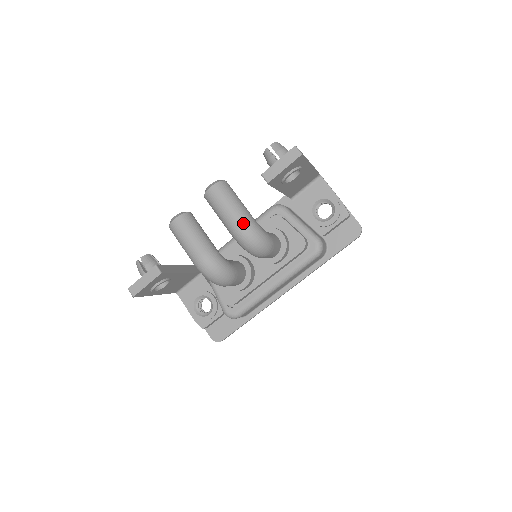
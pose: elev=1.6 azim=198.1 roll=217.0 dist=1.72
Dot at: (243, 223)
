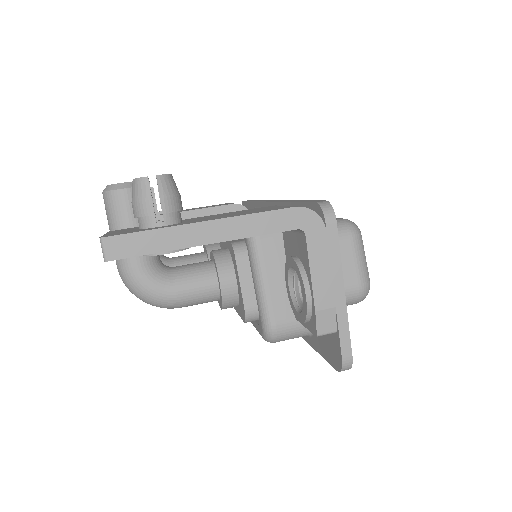
Dot at: (118, 269)
